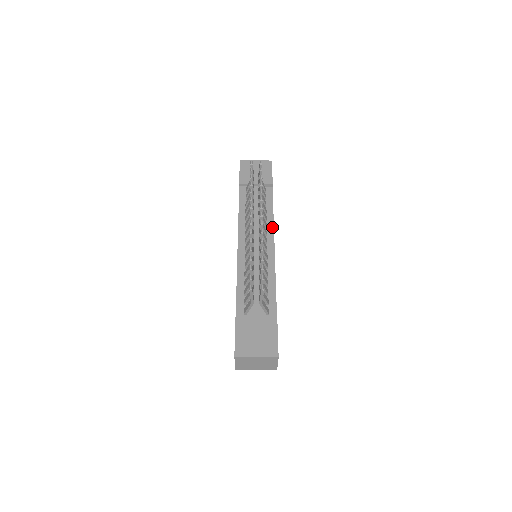
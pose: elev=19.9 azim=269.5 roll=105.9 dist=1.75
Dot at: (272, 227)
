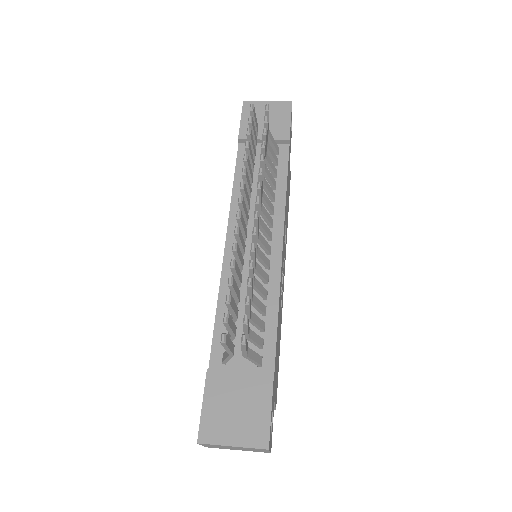
Dot at: (282, 212)
